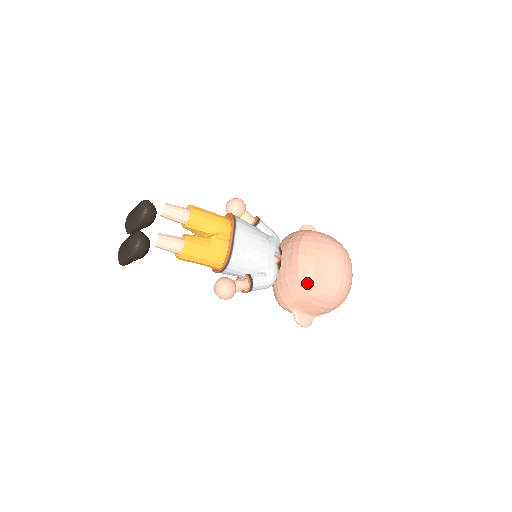
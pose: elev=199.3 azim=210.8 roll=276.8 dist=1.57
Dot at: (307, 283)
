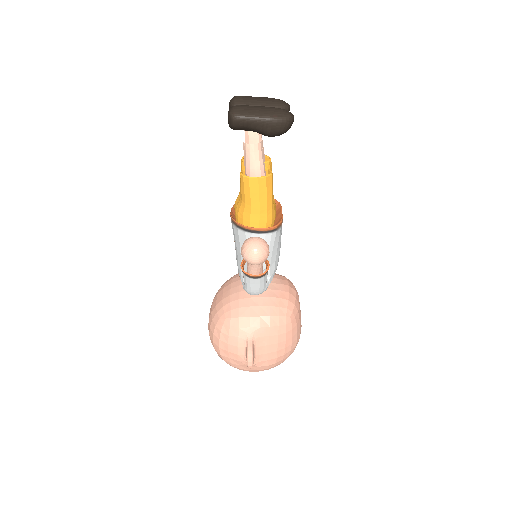
Dot at: (292, 315)
